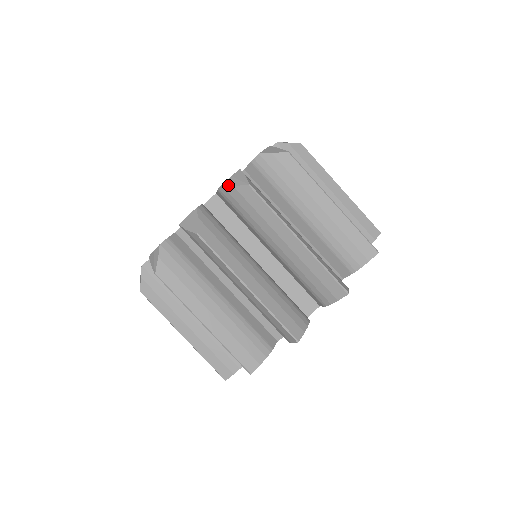
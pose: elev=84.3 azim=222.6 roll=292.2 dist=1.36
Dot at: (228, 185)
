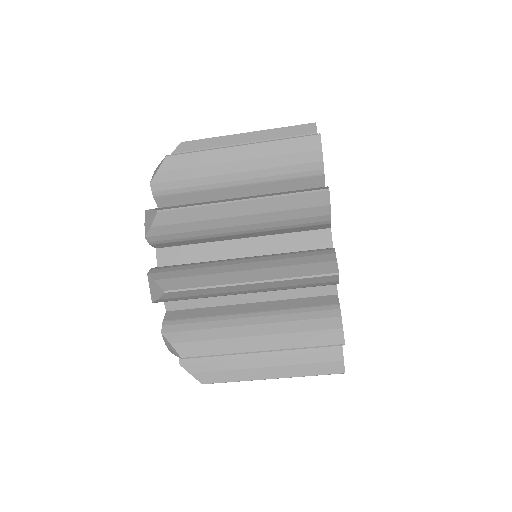
Dot at: (148, 231)
